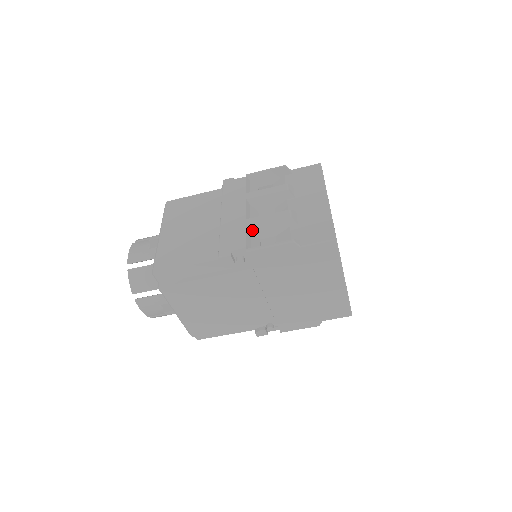
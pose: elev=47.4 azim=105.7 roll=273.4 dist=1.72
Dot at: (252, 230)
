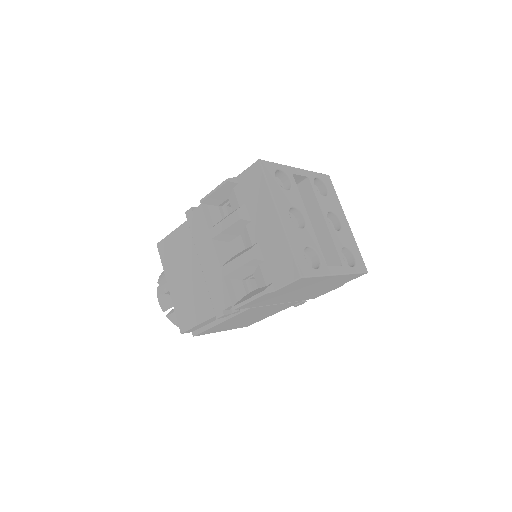
Dot at: (230, 277)
